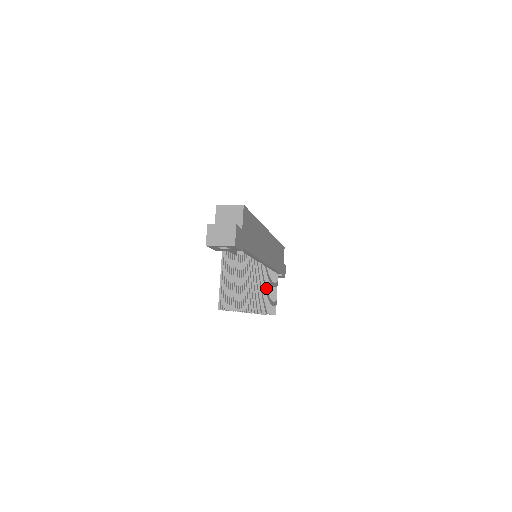
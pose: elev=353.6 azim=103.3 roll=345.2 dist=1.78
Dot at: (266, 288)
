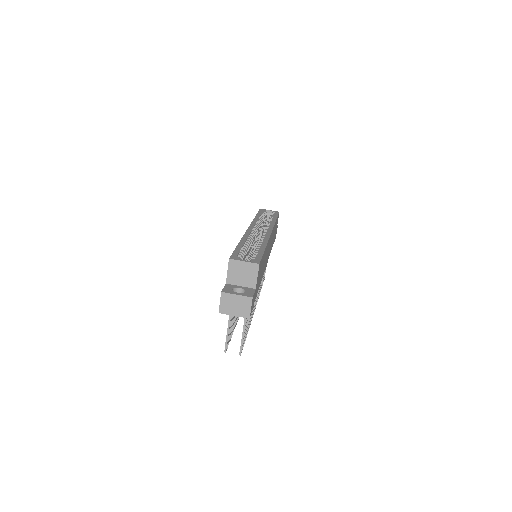
Dot at: occluded
